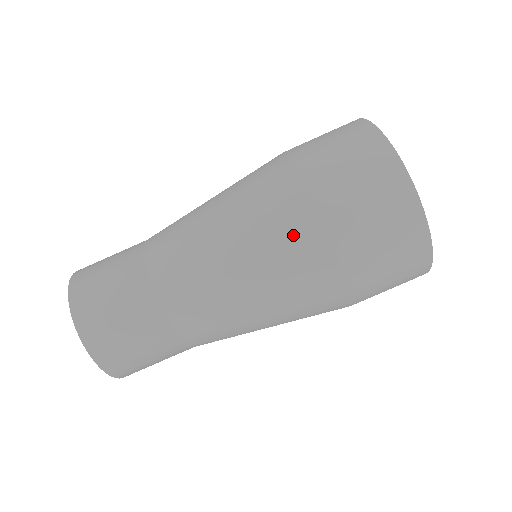
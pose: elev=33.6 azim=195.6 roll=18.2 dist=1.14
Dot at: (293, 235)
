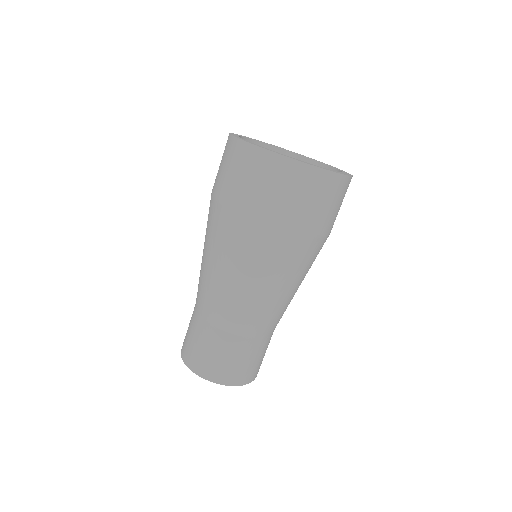
Dot at: (269, 247)
